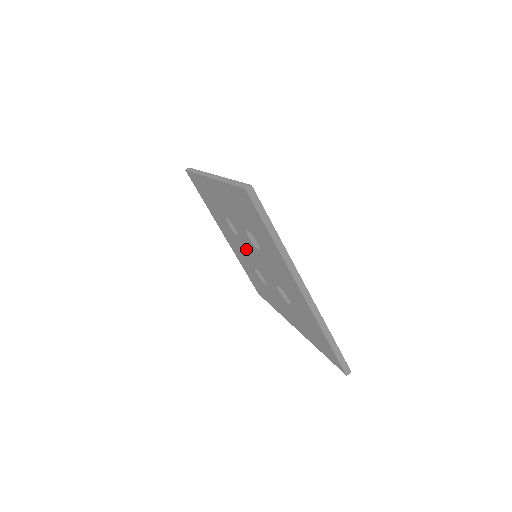
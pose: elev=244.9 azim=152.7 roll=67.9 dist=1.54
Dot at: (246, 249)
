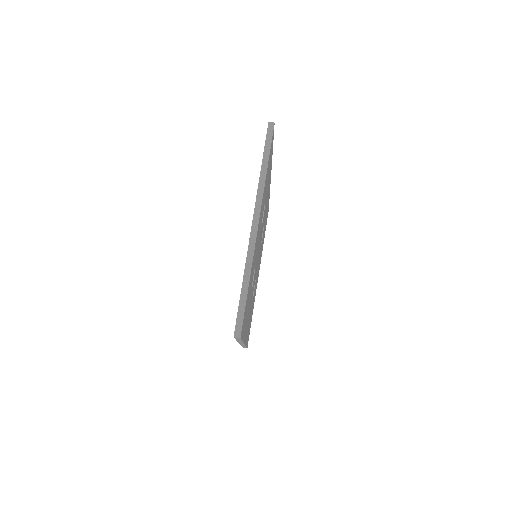
Dot at: occluded
